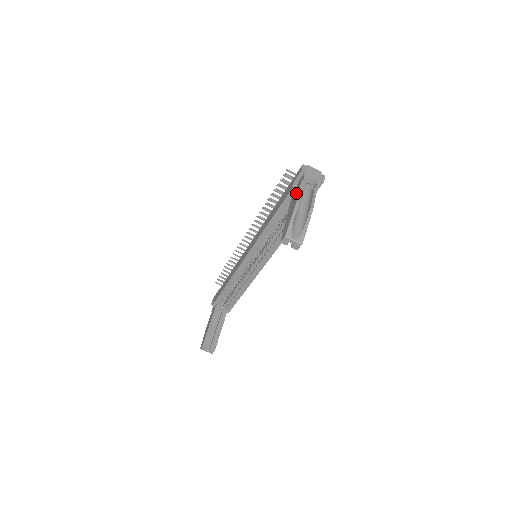
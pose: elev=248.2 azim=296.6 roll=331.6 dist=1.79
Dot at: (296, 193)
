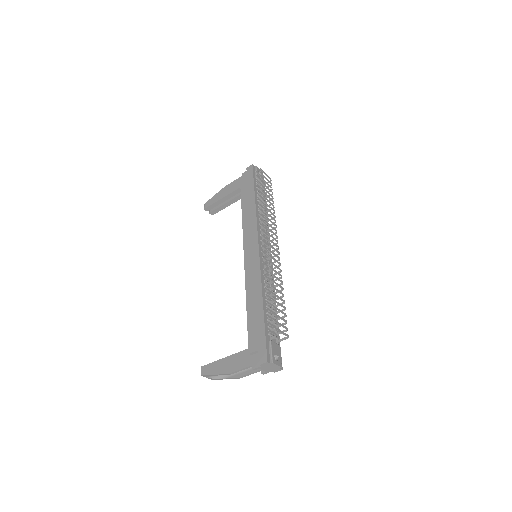
Dot at: (243, 362)
